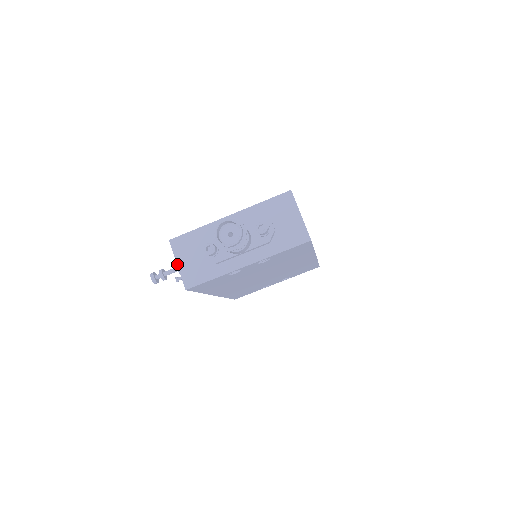
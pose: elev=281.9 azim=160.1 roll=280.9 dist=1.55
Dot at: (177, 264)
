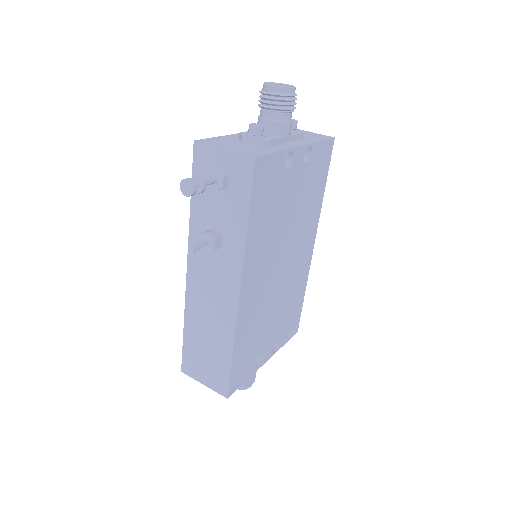
Dot at: (223, 148)
